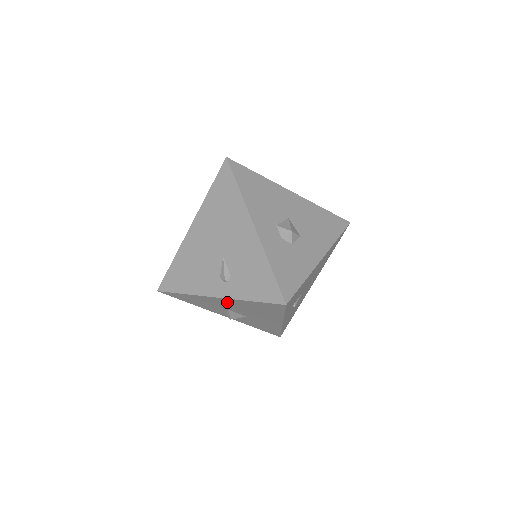
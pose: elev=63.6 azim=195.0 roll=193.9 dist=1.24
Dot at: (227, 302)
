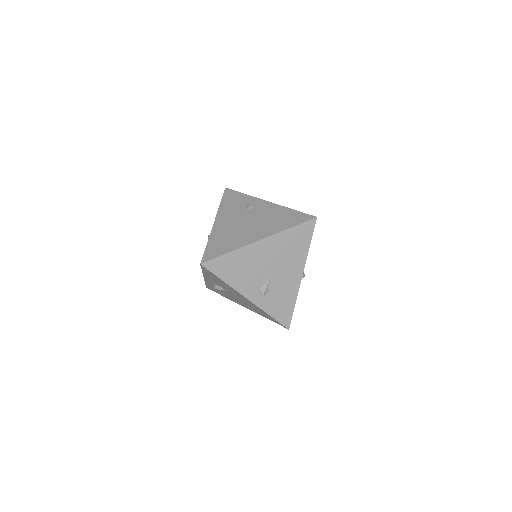
Dot at: (246, 300)
